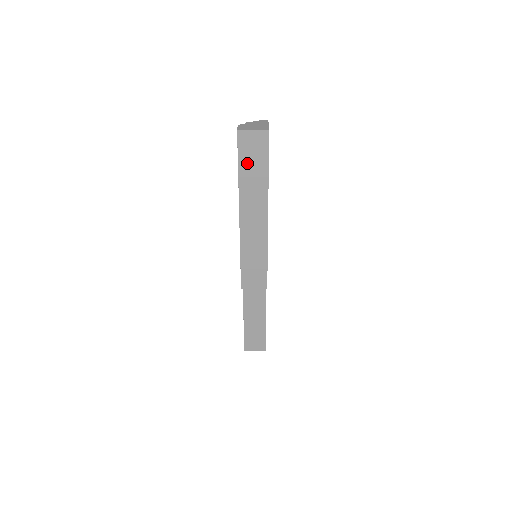
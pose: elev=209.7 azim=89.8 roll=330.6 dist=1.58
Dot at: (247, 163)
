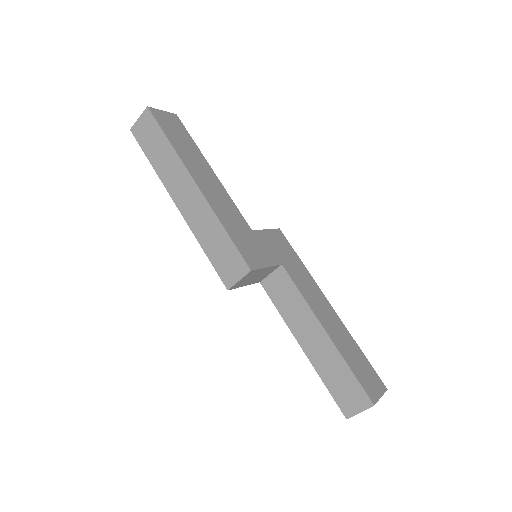
Dot at: (151, 149)
